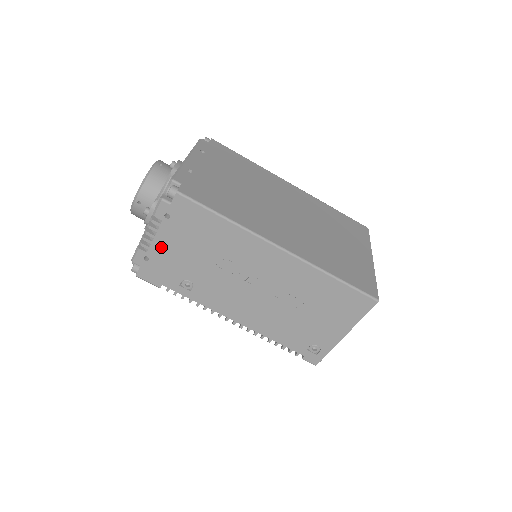
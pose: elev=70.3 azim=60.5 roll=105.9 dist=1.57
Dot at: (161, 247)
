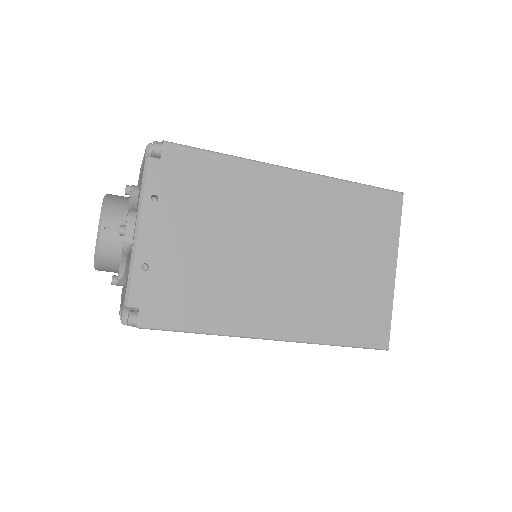
Dot at: occluded
